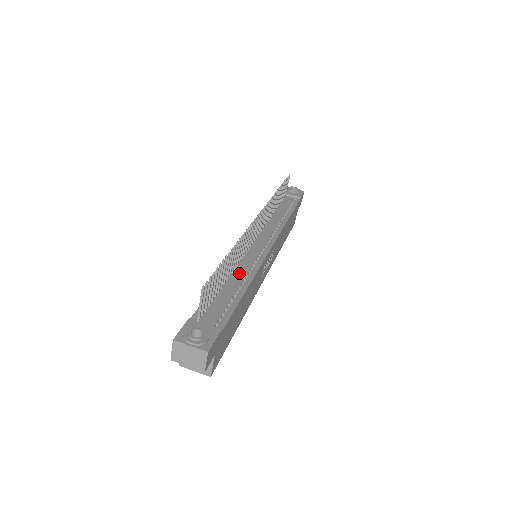
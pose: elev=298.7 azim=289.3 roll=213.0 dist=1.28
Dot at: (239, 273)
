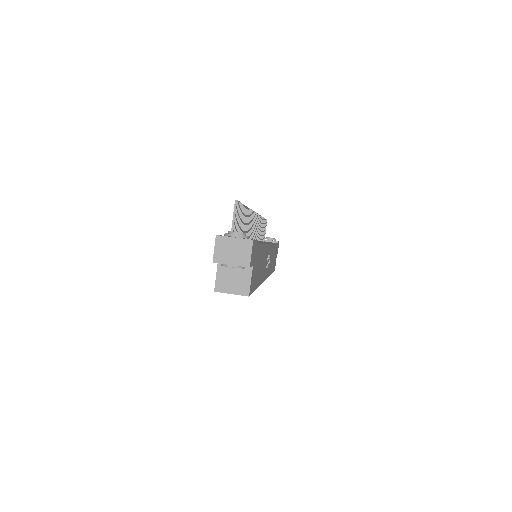
Dot at: occluded
